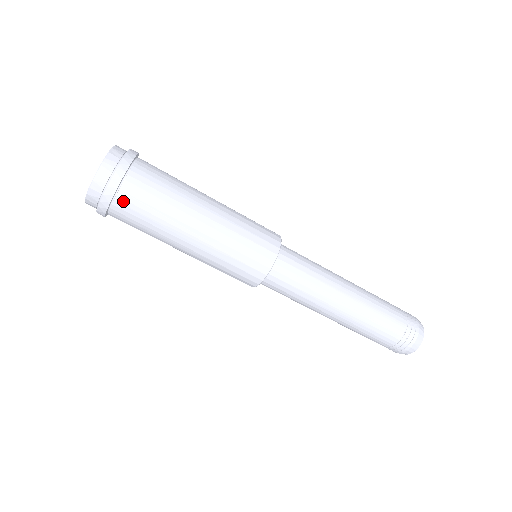
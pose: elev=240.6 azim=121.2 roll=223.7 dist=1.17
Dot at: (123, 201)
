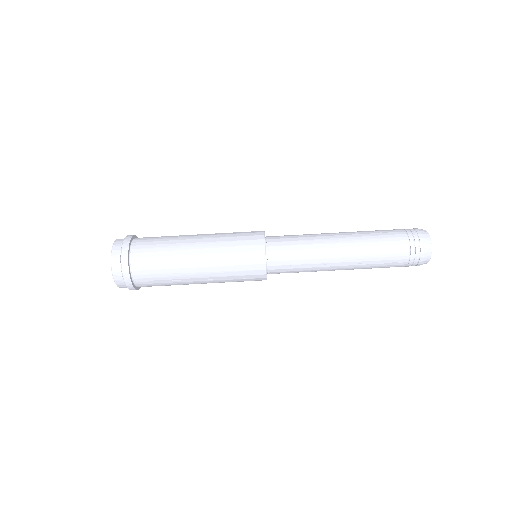
Dot at: (142, 285)
